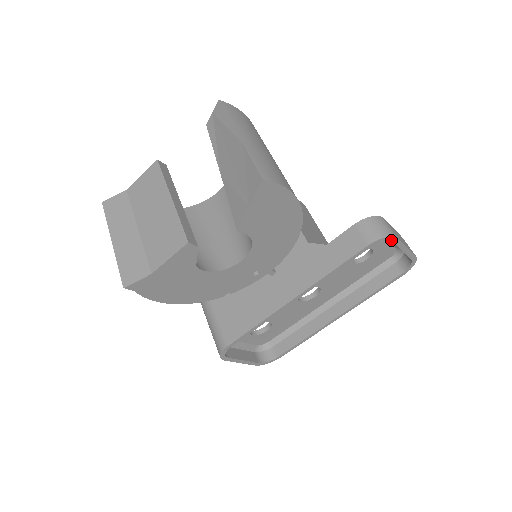
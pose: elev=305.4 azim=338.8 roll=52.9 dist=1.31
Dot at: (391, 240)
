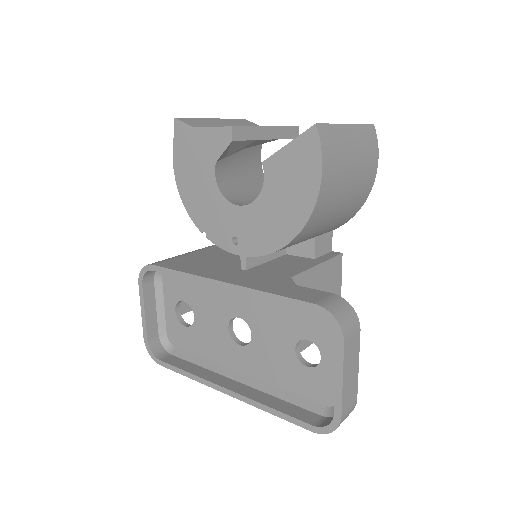
Dot at: (337, 334)
